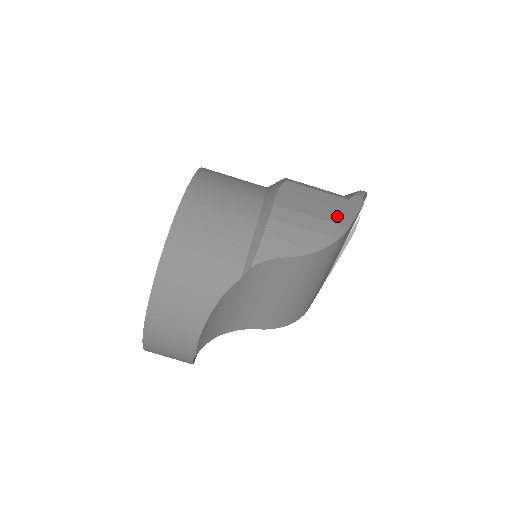
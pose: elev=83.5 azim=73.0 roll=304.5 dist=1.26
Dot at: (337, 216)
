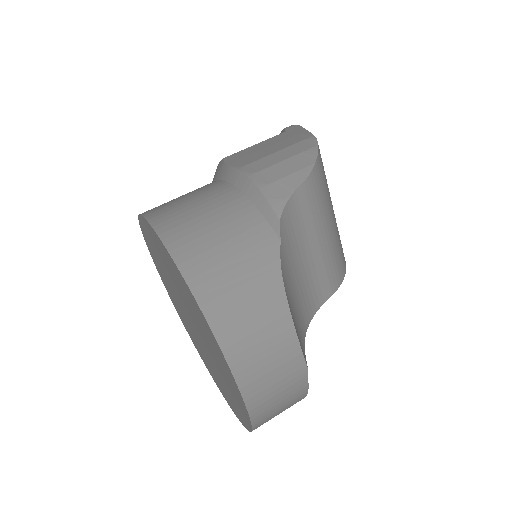
Dot at: (294, 139)
